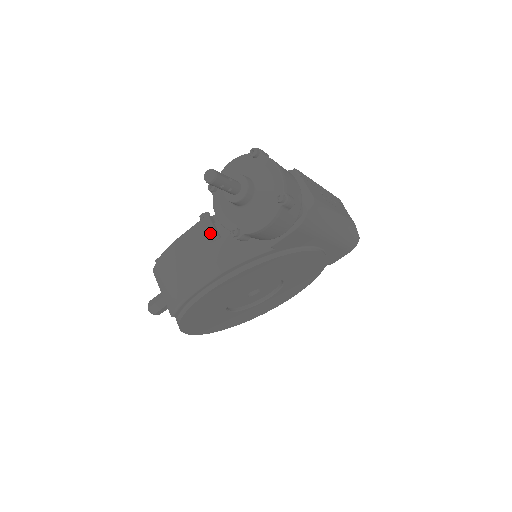
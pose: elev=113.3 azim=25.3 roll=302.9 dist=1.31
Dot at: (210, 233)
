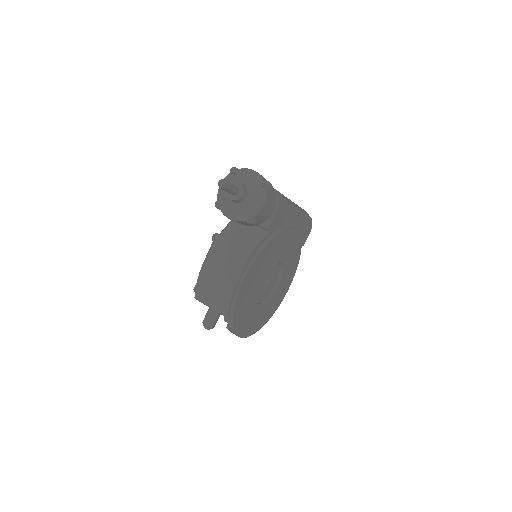
Dot at: (225, 242)
